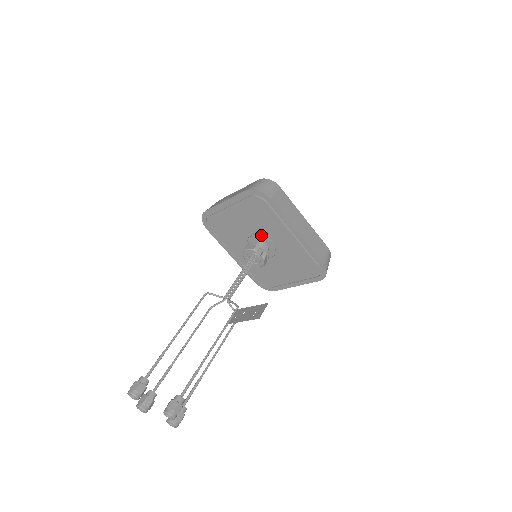
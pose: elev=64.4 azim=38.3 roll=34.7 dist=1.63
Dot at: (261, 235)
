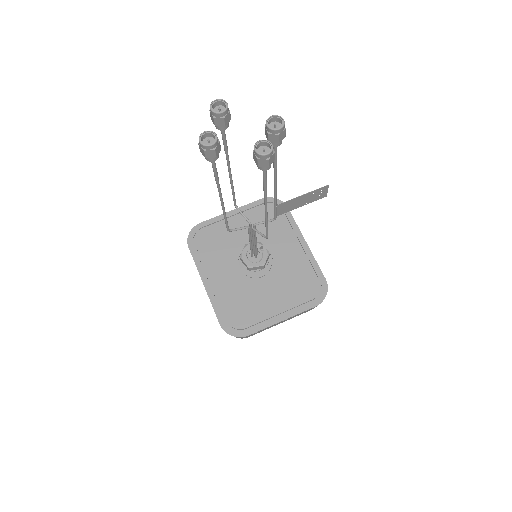
Dot at: occluded
